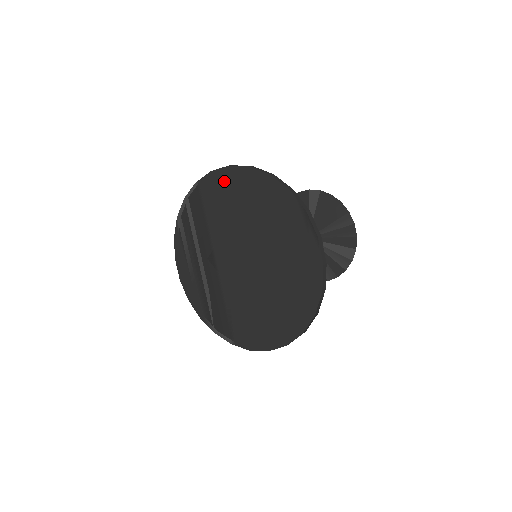
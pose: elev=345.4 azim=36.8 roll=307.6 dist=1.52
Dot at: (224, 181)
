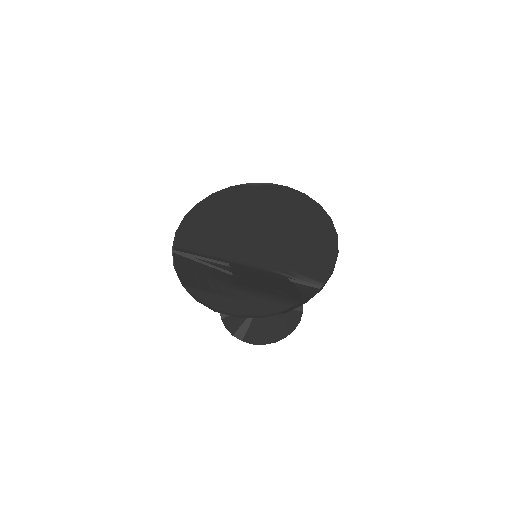
Dot at: (191, 225)
